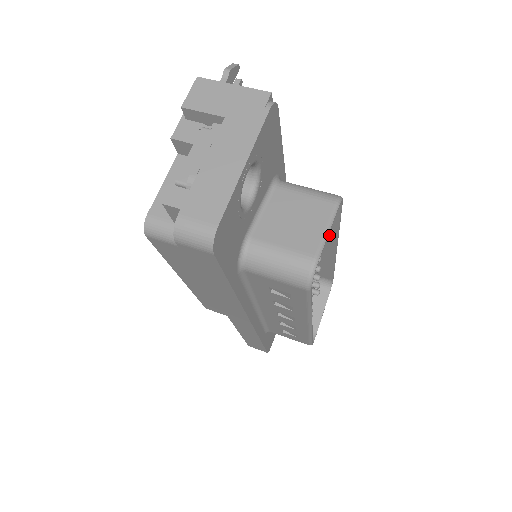
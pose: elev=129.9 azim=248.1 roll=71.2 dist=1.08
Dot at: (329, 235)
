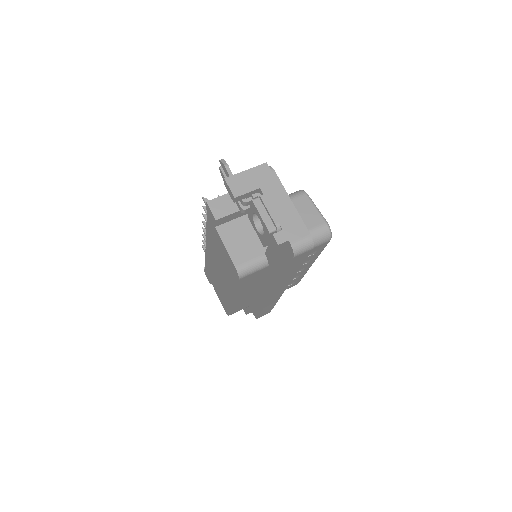
Dot at: occluded
